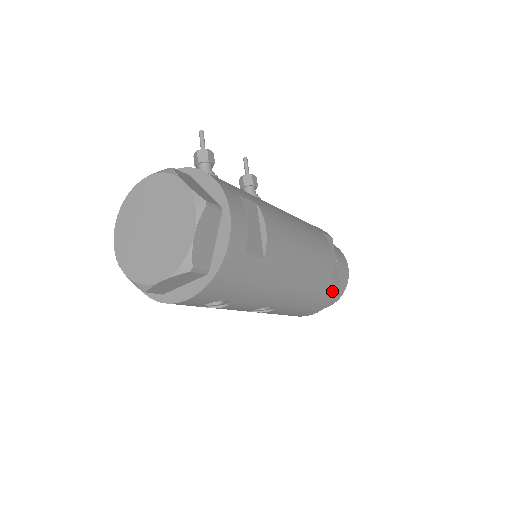
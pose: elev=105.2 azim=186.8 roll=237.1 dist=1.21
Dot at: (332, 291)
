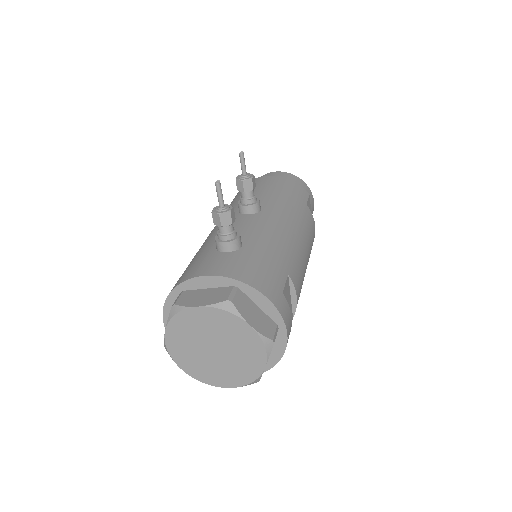
Dot at: occluded
